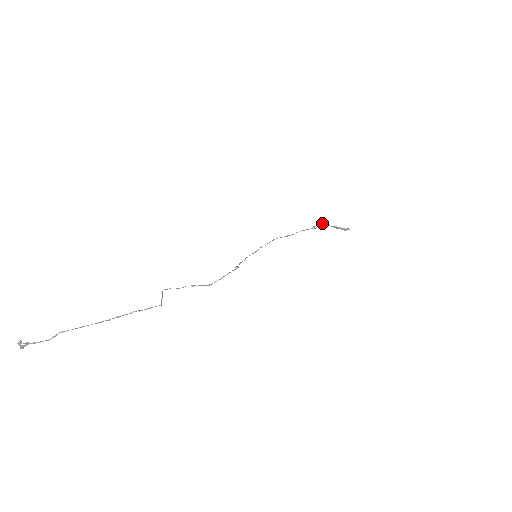
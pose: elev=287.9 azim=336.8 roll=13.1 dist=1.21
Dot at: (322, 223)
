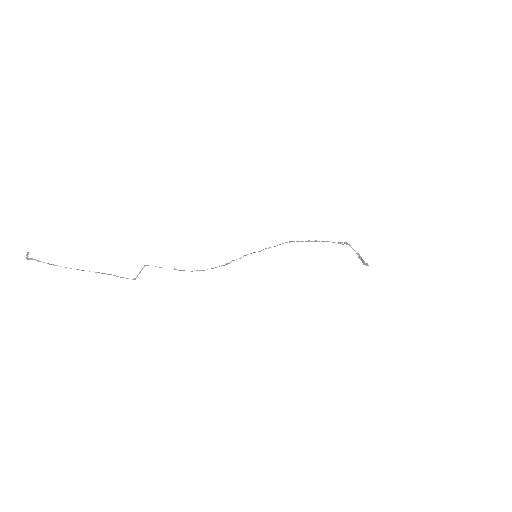
Dot at: (349, 244)
